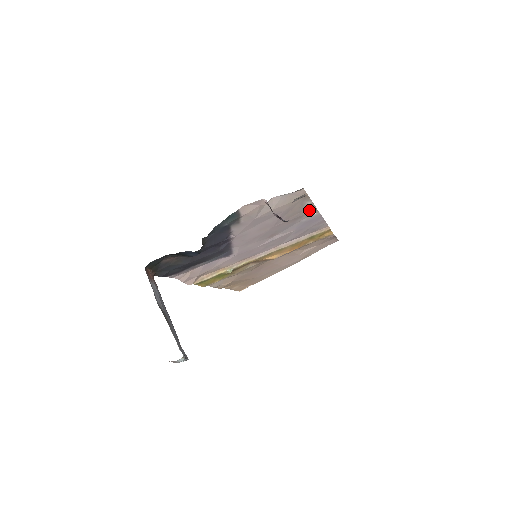
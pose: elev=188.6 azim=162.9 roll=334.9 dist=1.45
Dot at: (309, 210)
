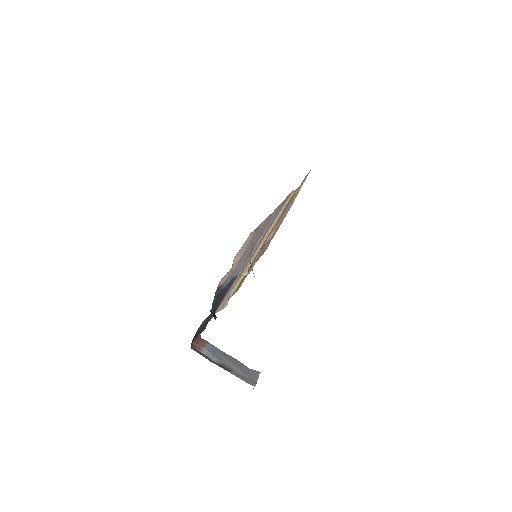
Dot at: (267, 220)
